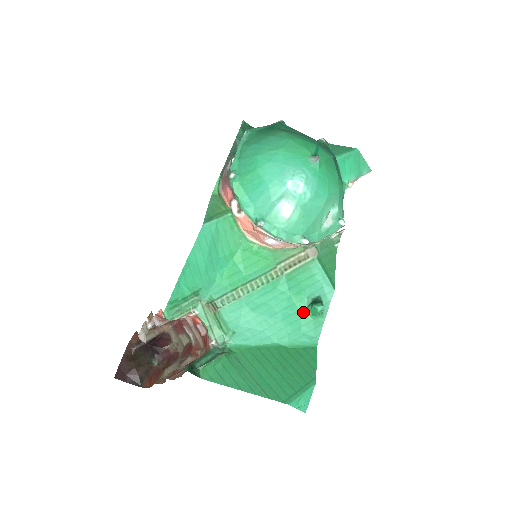
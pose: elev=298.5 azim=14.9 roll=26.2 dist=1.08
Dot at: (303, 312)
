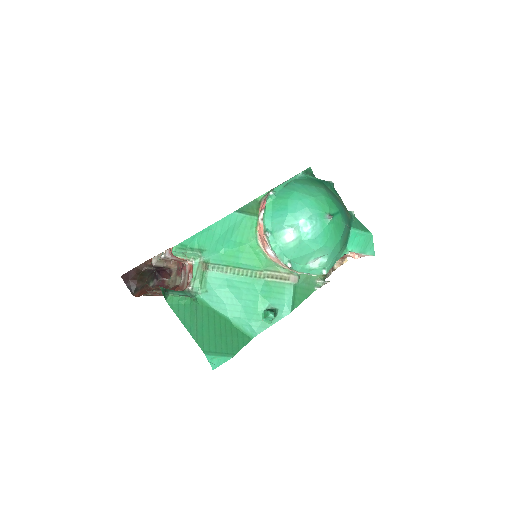
Dot at: (260, 311)
